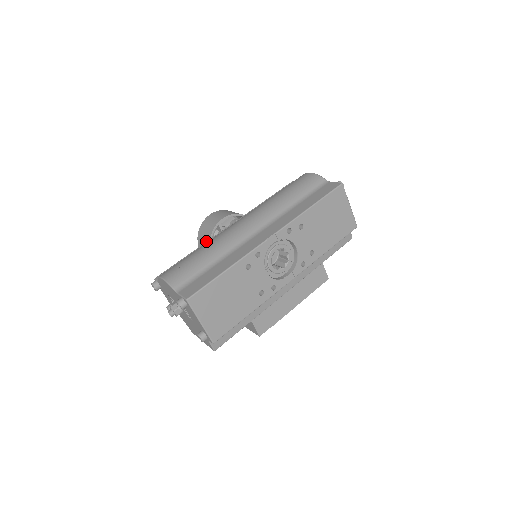
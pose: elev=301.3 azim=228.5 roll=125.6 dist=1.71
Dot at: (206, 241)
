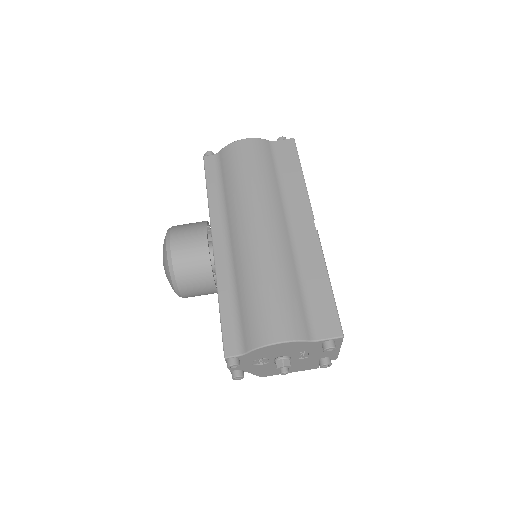
Dot at: (203, 276)
